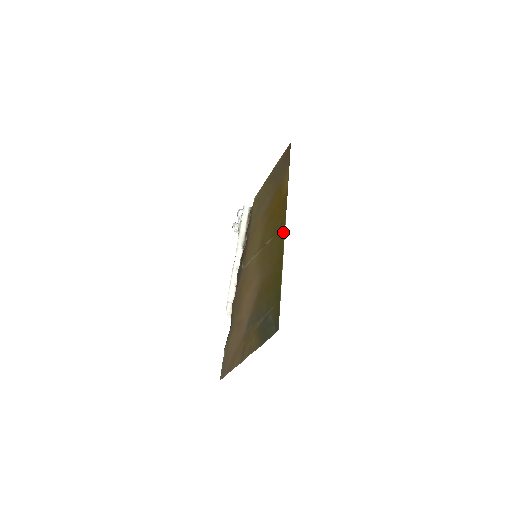
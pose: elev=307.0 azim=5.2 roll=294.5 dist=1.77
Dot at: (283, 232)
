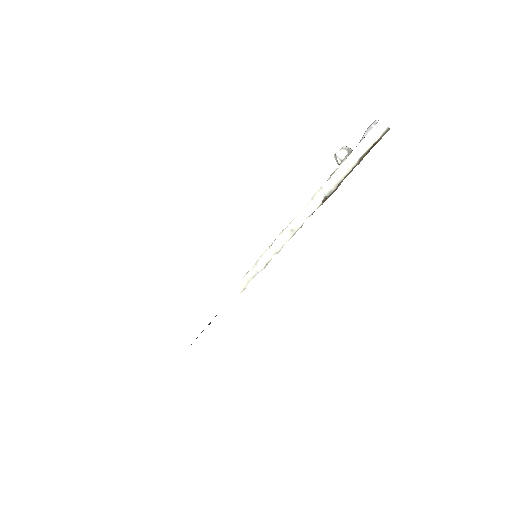
Dot at: occluded
